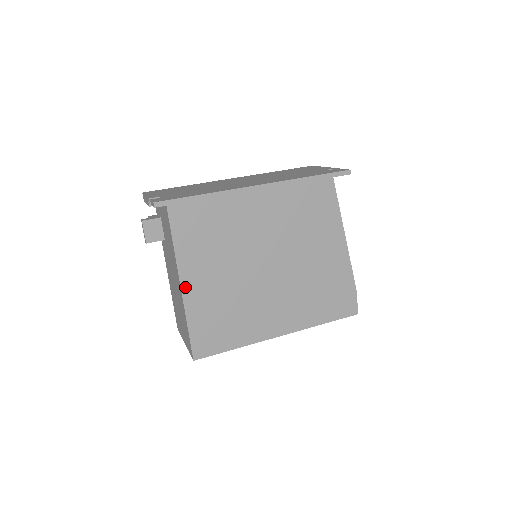
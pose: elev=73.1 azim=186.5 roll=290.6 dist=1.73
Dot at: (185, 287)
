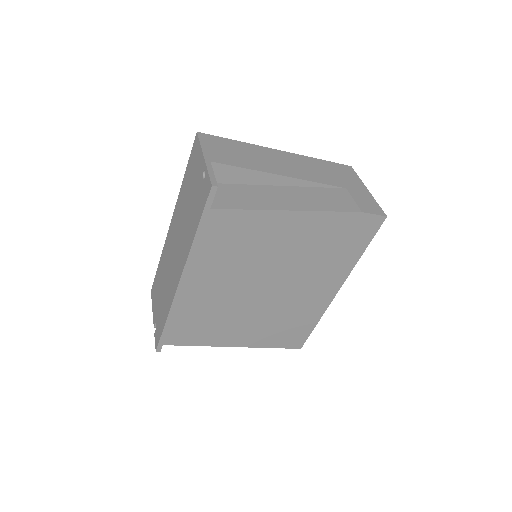
Dot at: (238, 345)
